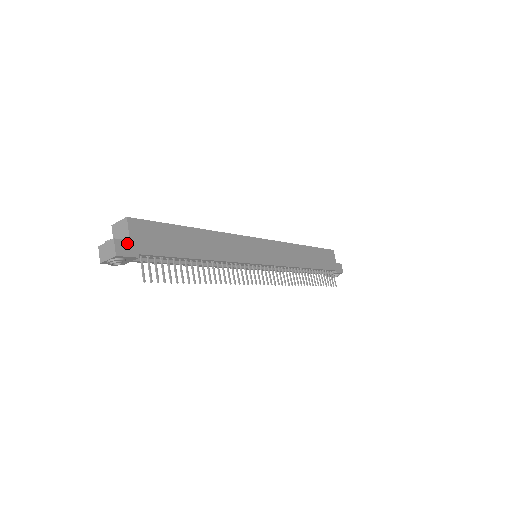
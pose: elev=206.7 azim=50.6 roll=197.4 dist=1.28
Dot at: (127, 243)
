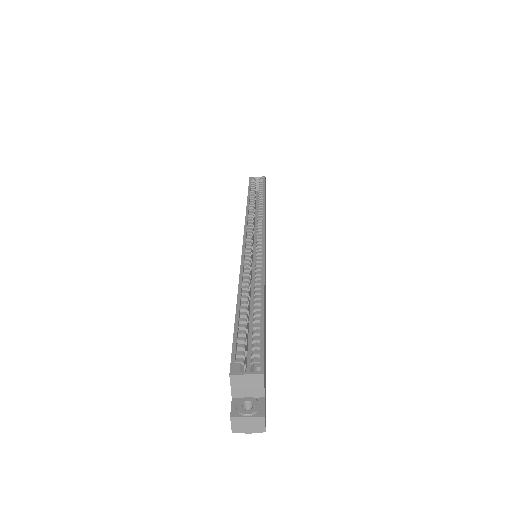
Dot at: (265, 404)
